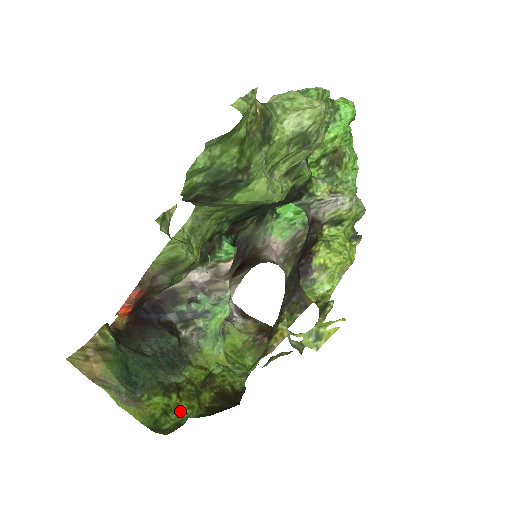
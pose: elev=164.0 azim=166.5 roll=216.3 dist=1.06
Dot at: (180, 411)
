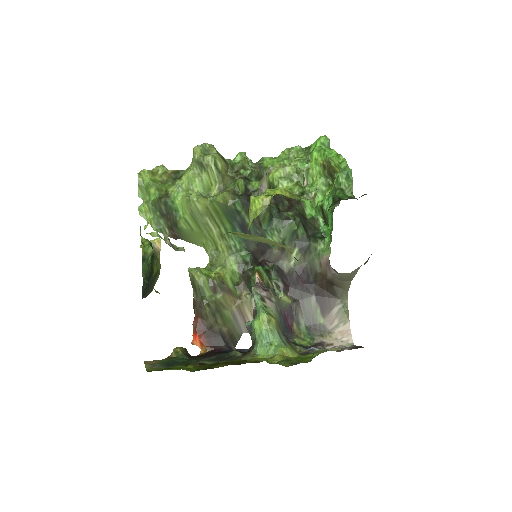
Dot at: occluded
